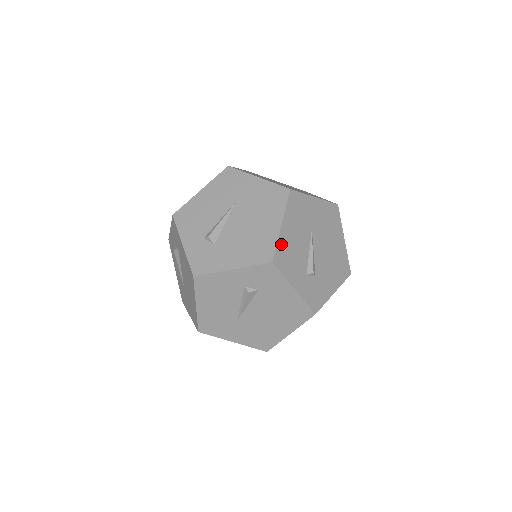
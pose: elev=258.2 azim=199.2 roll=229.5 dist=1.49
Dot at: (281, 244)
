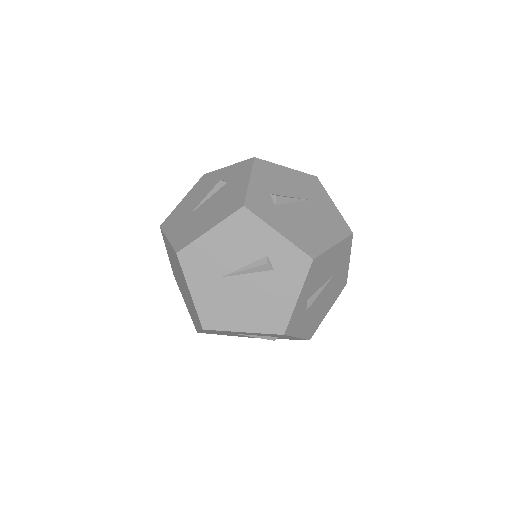
Dot at: (324, 257)
